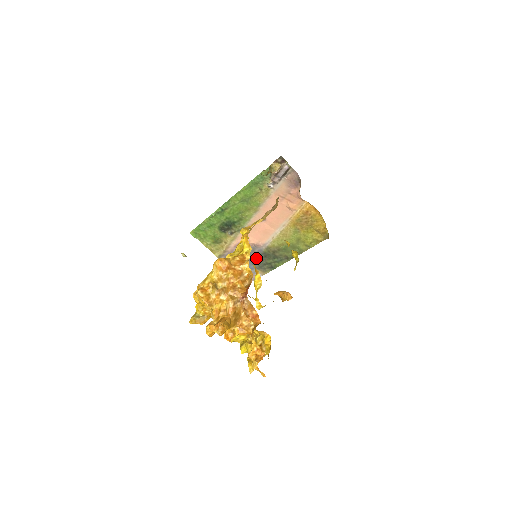
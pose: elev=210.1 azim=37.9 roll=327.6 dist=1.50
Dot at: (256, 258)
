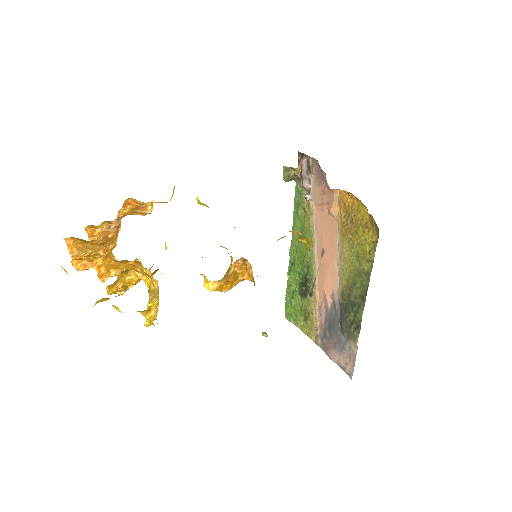
Dot at: (340, 320)
